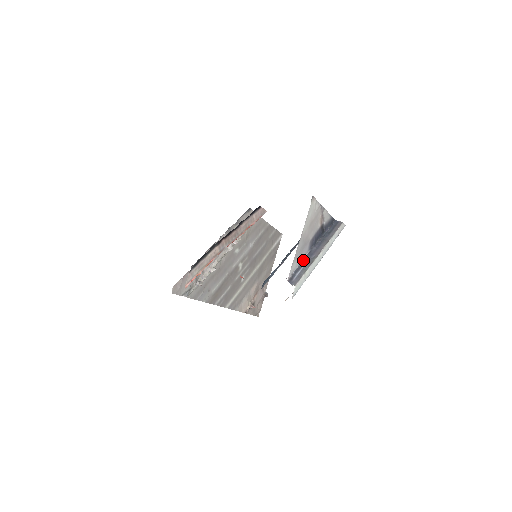
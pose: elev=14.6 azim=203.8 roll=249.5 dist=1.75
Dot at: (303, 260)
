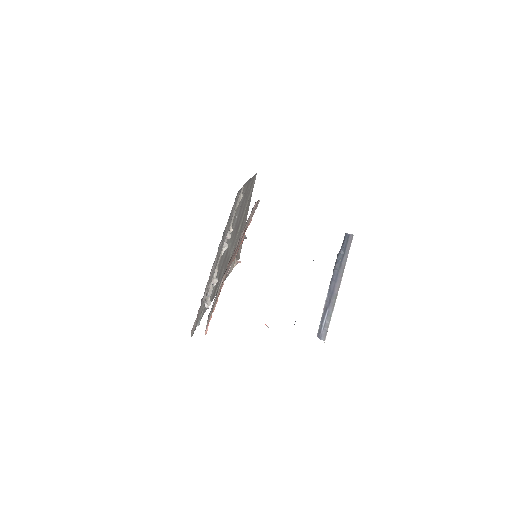
Dot at: (326, 303)
